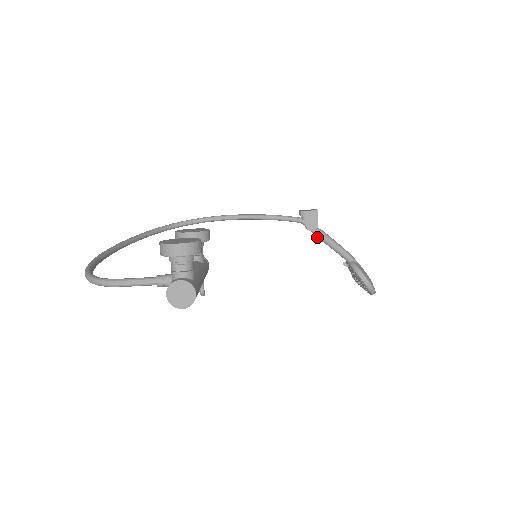
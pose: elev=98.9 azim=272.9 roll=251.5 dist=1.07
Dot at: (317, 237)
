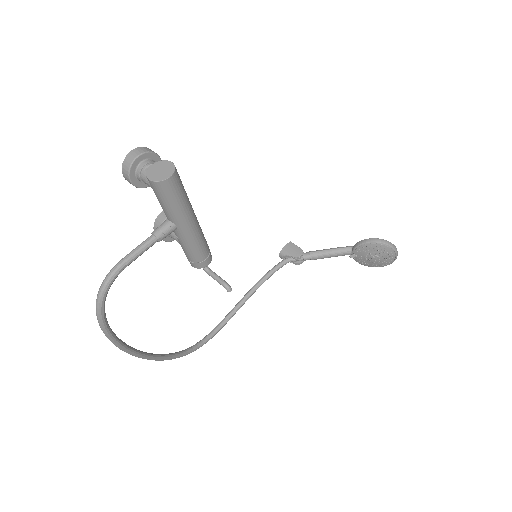
Dot at: (311, 259)
